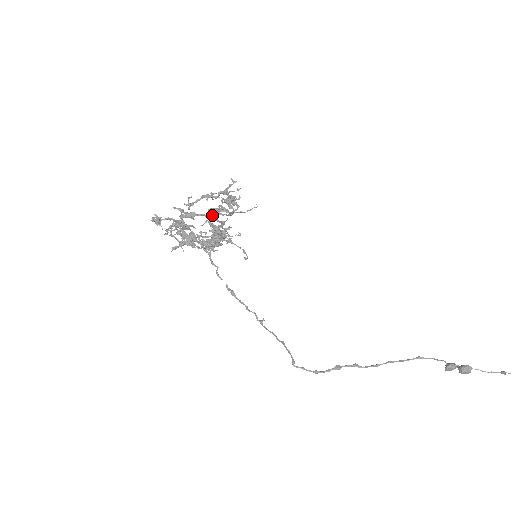
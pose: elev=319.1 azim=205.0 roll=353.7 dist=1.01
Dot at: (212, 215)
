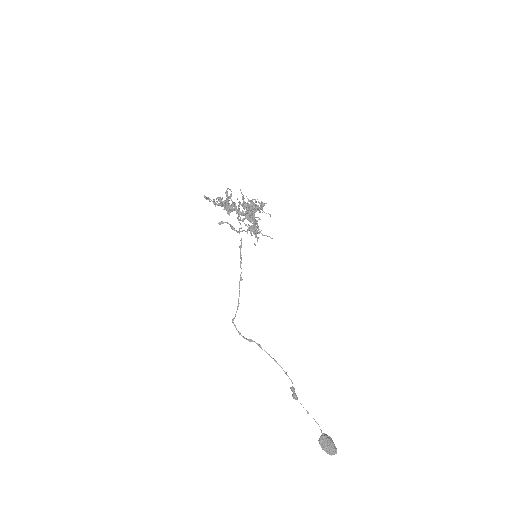
Dot at: (246, 215)
